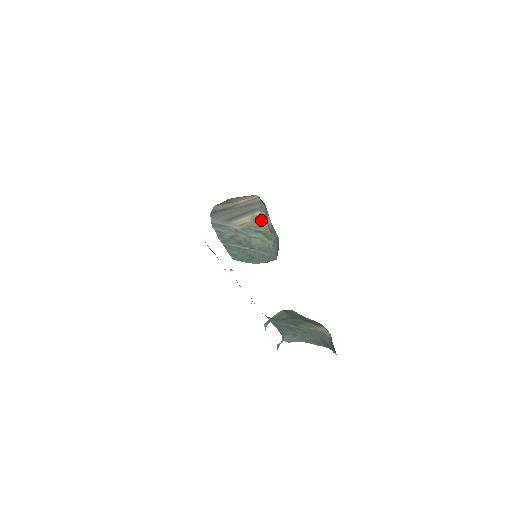
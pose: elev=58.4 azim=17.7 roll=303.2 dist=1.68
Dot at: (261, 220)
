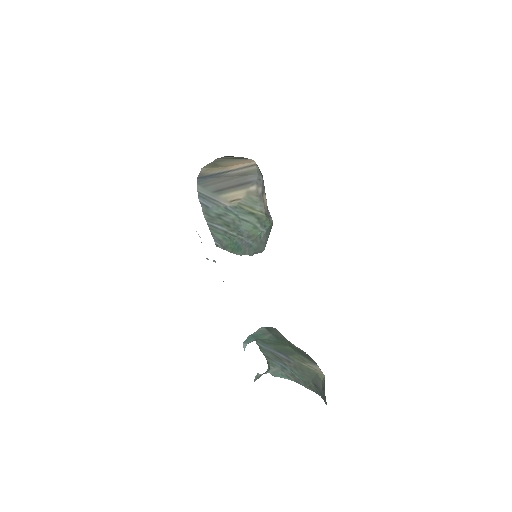
Dot at: (257, 198)
